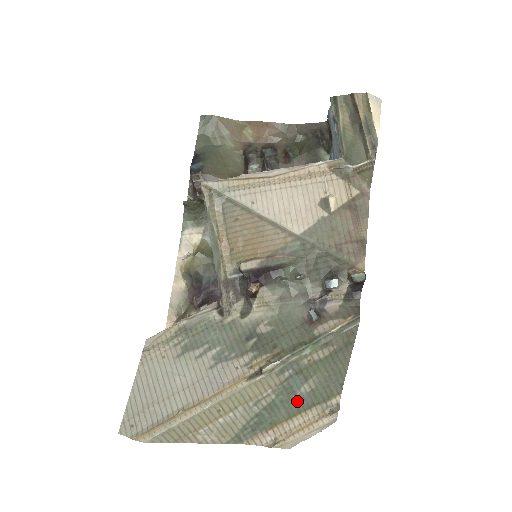
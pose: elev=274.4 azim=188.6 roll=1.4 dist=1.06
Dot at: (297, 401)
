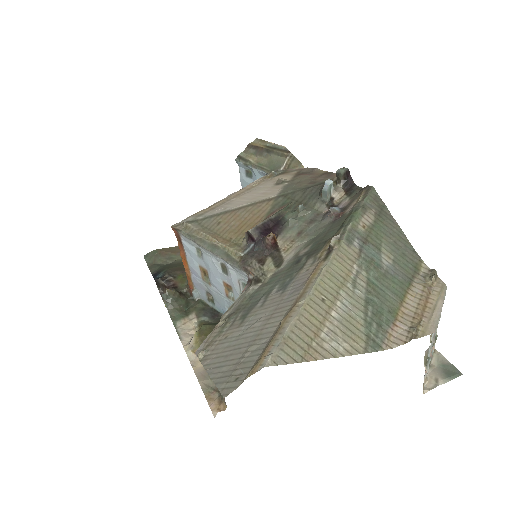
Dot at: (391, 277)
